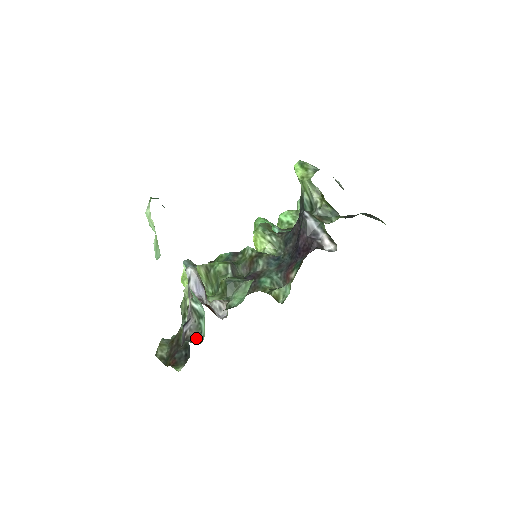
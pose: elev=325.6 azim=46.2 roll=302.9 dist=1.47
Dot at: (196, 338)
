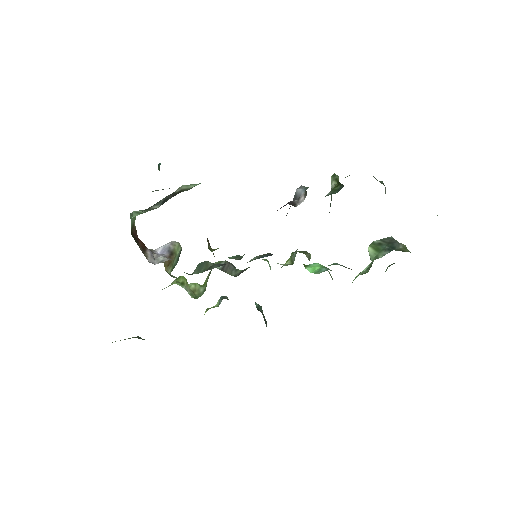
Dot at: occluded
